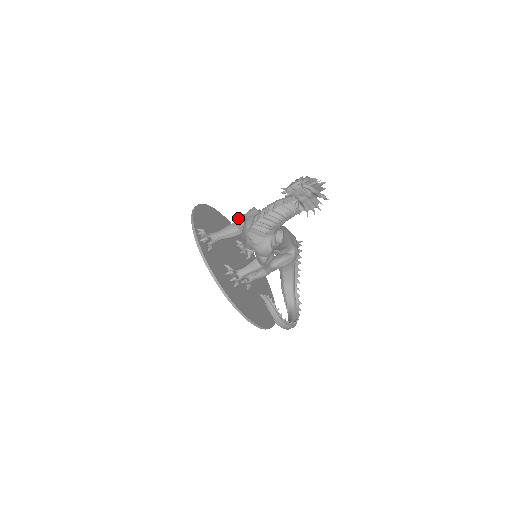
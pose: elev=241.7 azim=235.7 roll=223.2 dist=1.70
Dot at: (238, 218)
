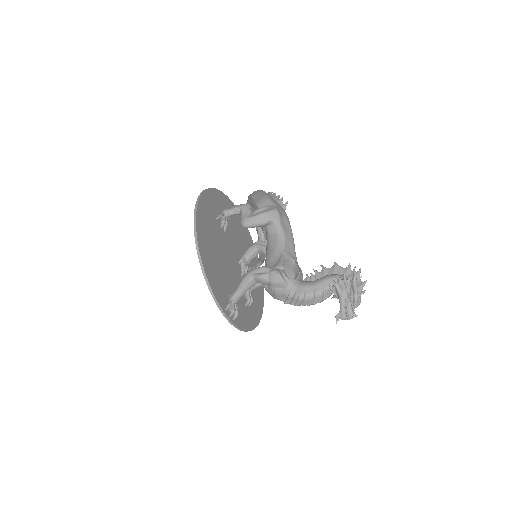
Dot at: (260, 280)
